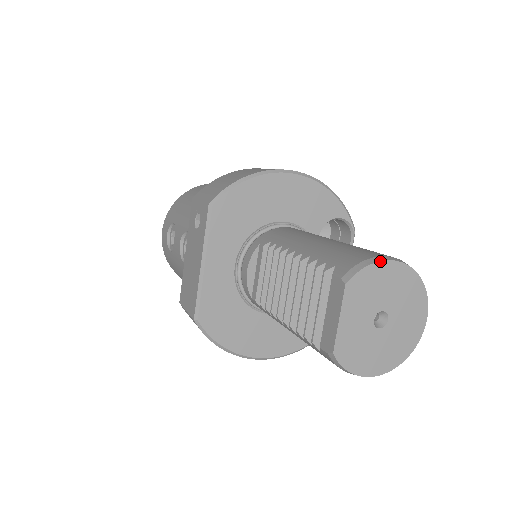
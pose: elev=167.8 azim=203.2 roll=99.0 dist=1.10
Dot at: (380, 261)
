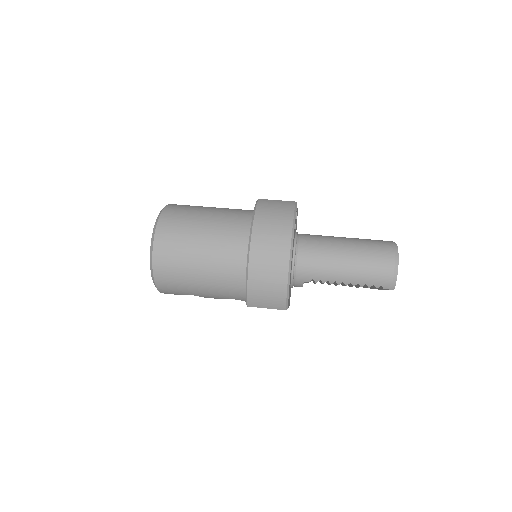
Dot at: occluded
